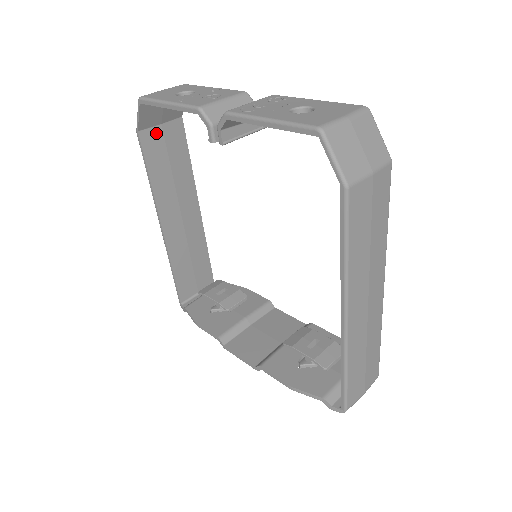
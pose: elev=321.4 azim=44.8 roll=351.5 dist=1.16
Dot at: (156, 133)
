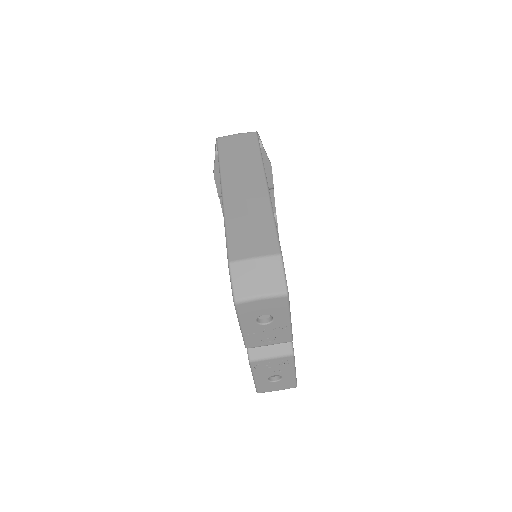
Dot at: occluded
